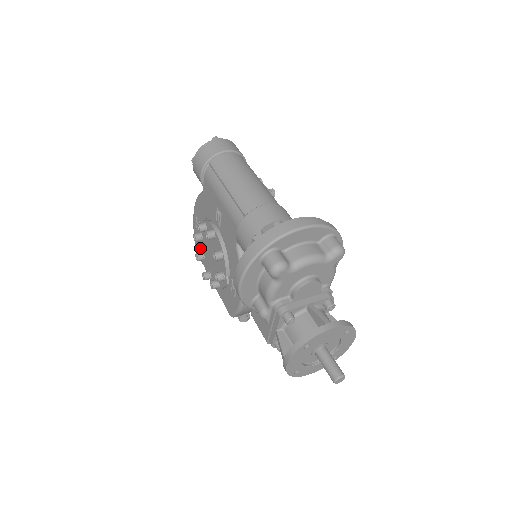
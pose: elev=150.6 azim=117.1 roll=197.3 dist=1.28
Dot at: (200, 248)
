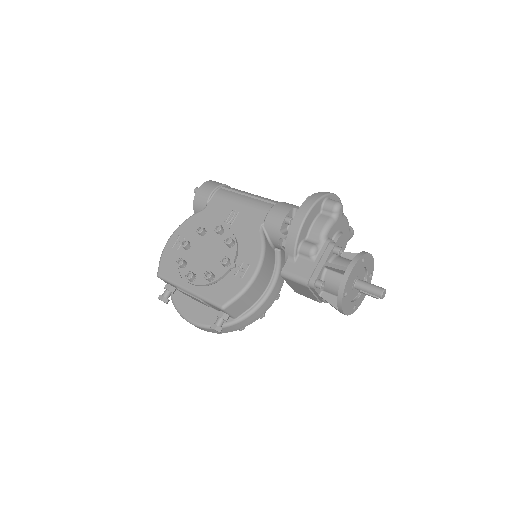
Dot at: occluded
